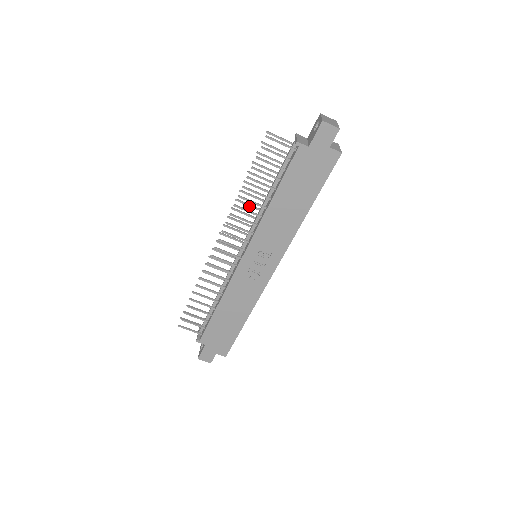
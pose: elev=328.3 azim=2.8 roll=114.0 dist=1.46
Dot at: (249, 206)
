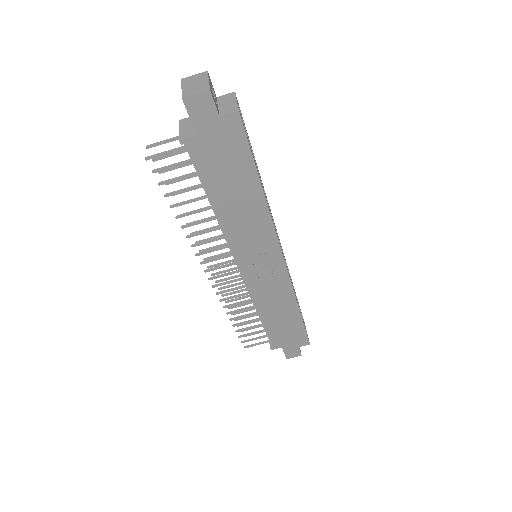
Dot at: occluded
